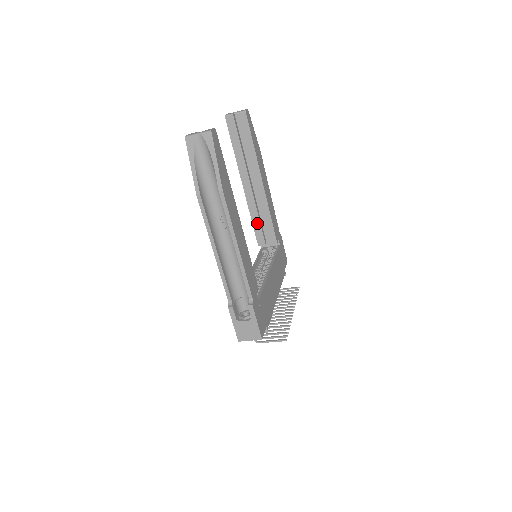
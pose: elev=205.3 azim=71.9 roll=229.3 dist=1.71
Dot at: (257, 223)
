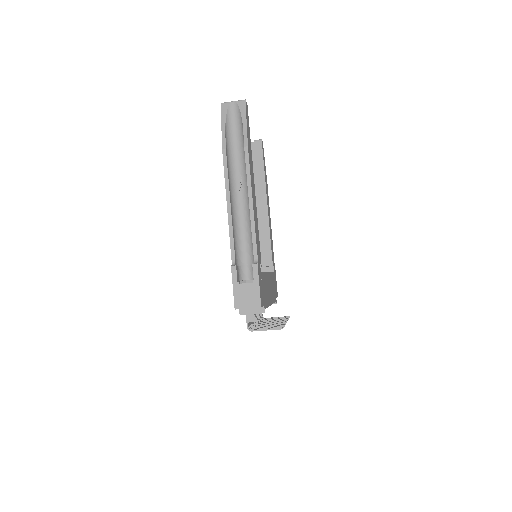
Dot at: occluded
